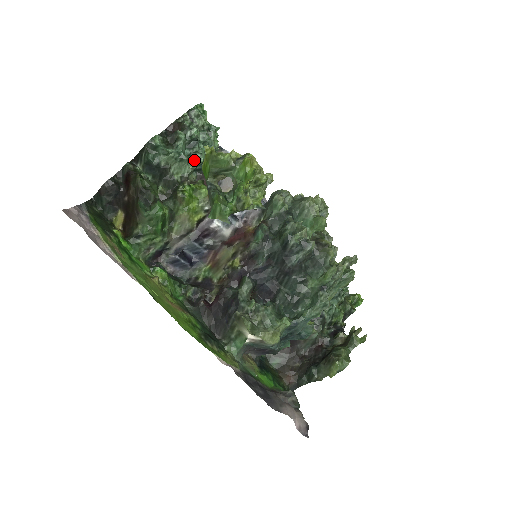
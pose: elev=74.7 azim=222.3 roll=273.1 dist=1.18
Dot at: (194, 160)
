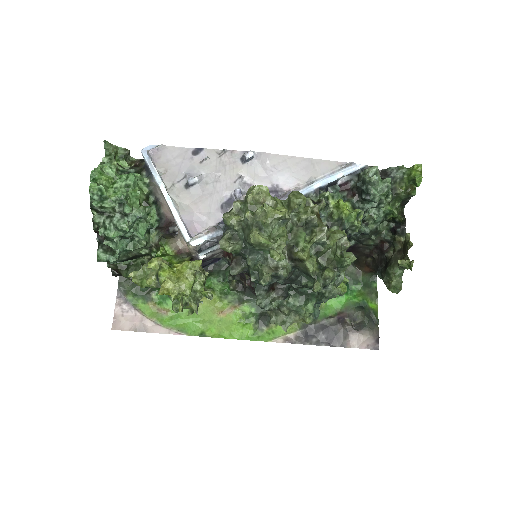
Dot at: (138, 241)
